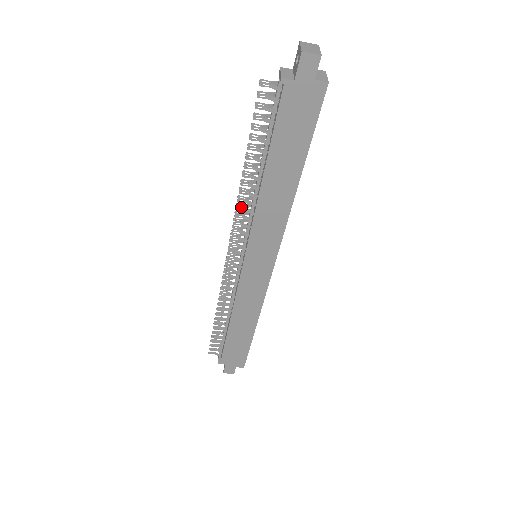
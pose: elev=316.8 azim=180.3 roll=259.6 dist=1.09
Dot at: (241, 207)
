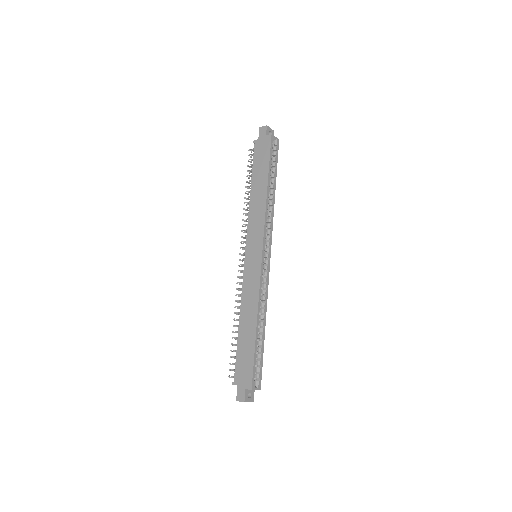
Dot at: occluded
